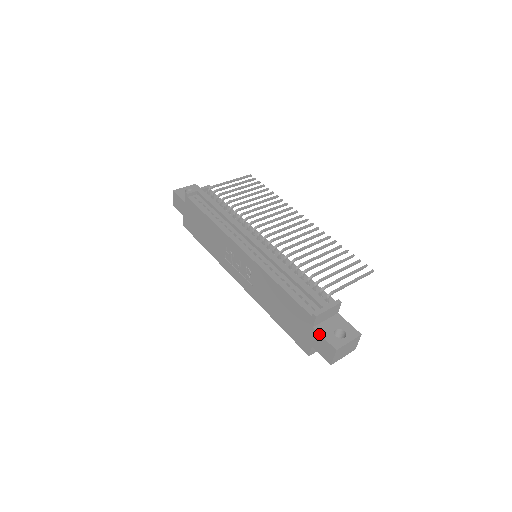
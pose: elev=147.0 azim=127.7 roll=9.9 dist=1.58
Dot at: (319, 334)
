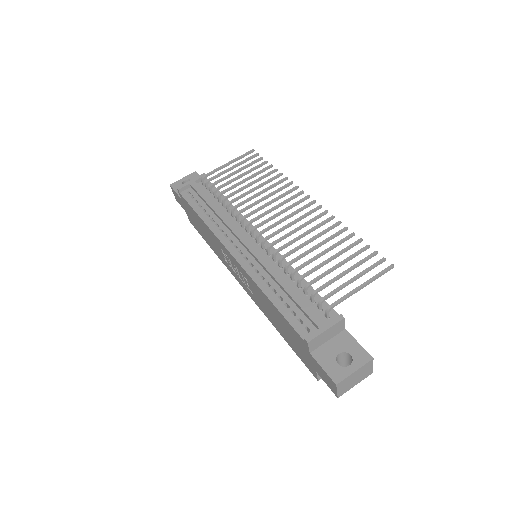
Dot at: (317, 362)
